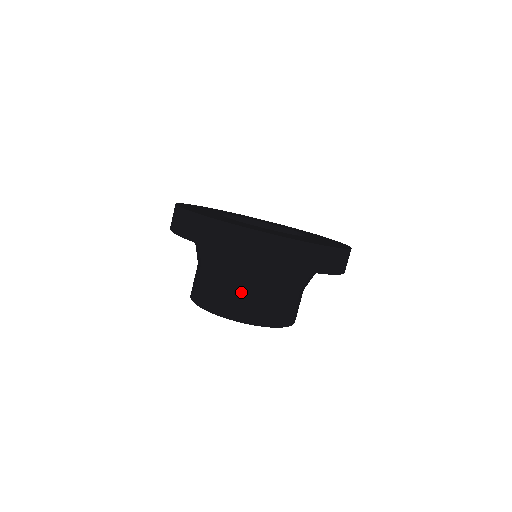
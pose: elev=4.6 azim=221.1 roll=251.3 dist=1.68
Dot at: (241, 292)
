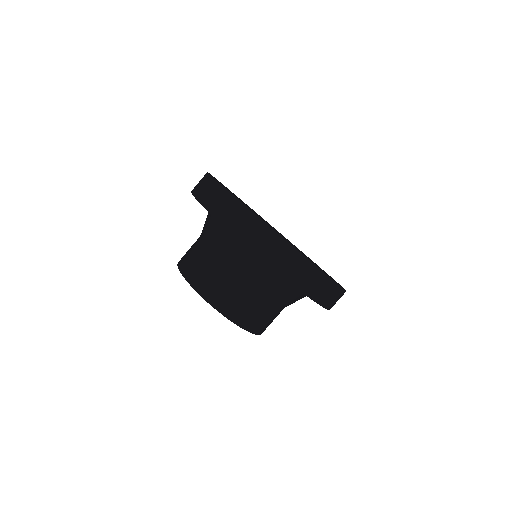
Dot at: (258, 304)
